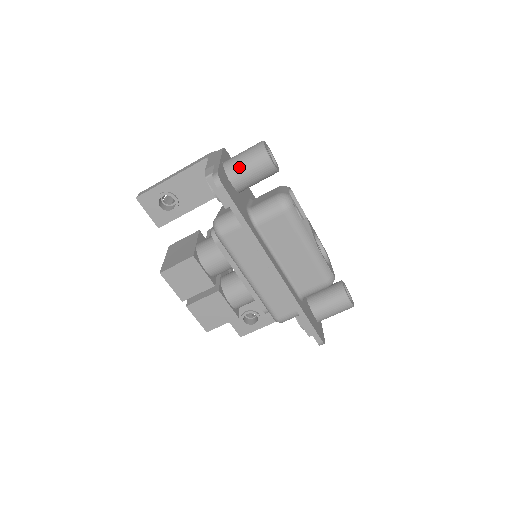
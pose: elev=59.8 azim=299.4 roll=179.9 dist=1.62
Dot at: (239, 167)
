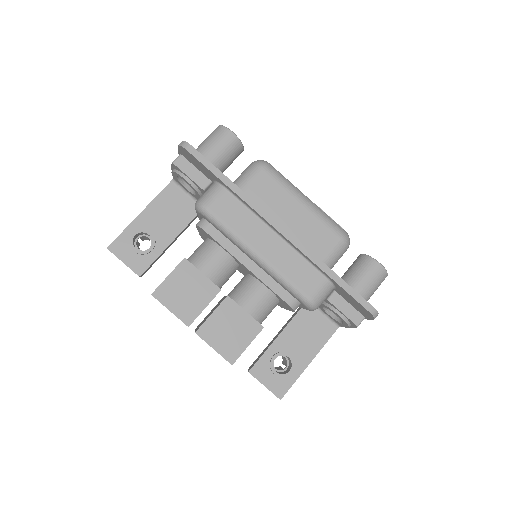
Dot at: (203, 148)
